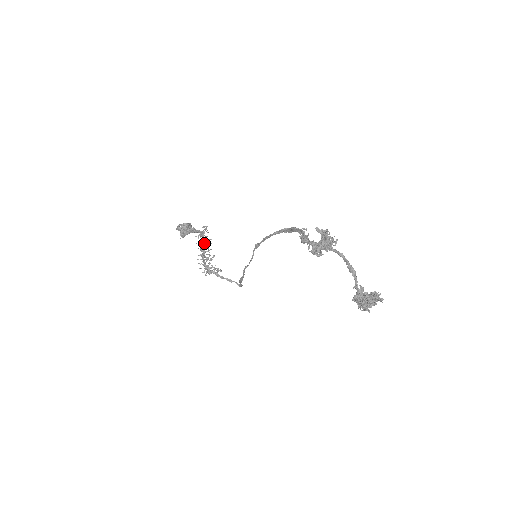
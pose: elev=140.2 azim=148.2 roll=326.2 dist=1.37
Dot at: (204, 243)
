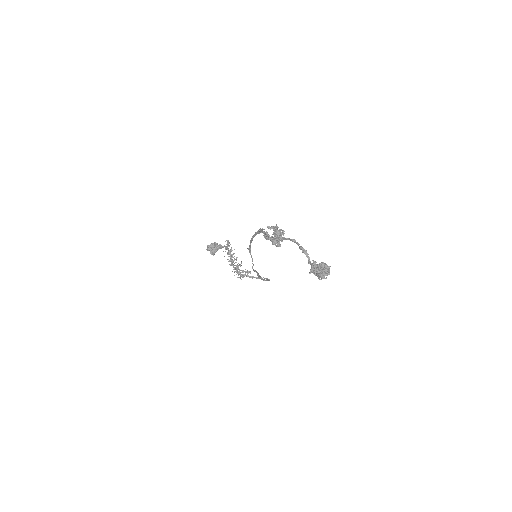
Dot at: (230, 254)
